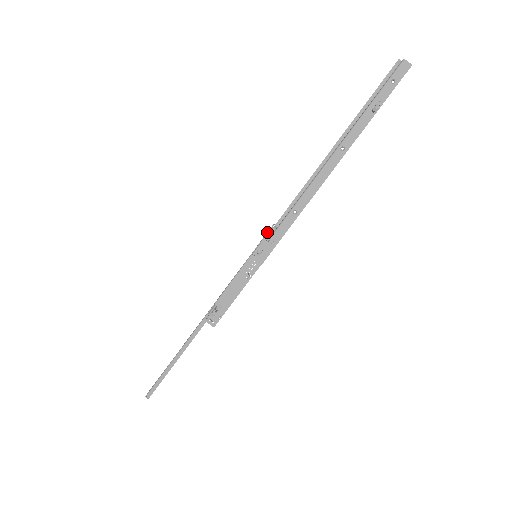
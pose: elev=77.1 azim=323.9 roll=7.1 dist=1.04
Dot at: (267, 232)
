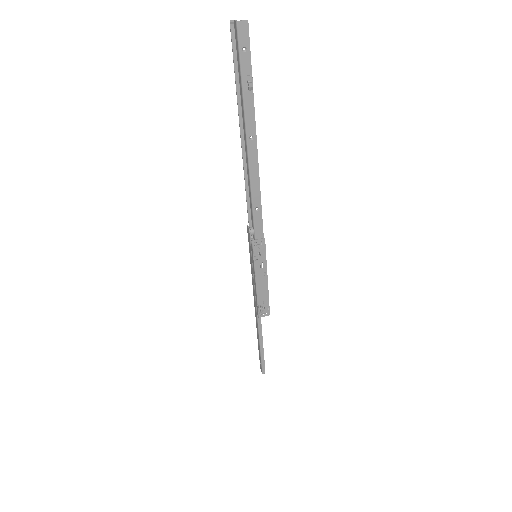
Dot at: (251, 241)
